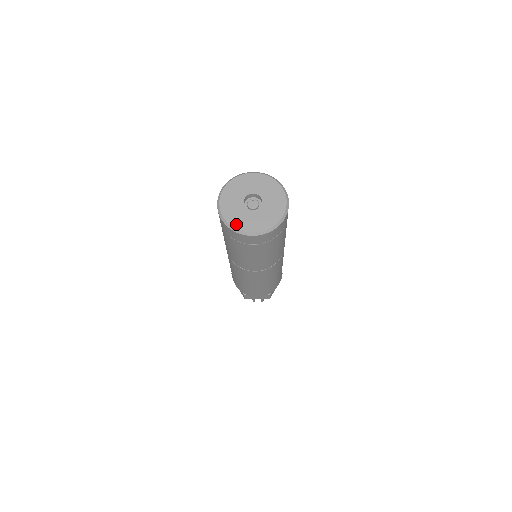
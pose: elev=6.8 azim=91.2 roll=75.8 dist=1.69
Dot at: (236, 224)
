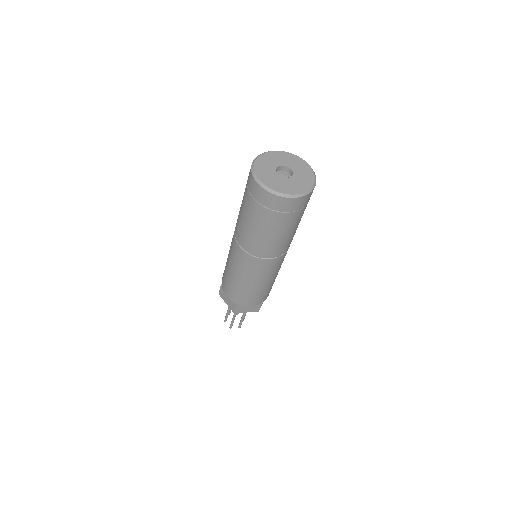
Dot at: (274, 187)
